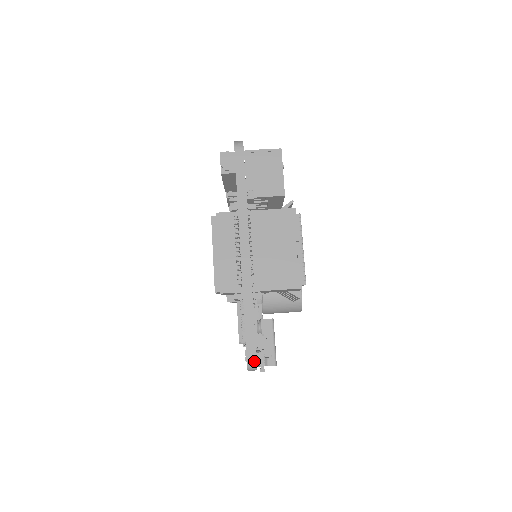
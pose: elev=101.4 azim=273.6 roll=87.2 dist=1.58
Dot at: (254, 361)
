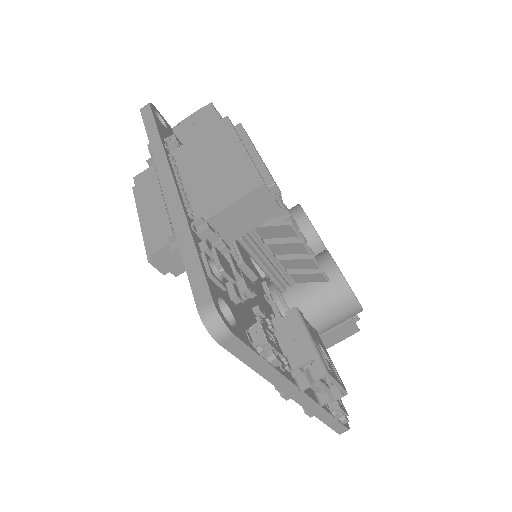
Dot at: (211, 310)
